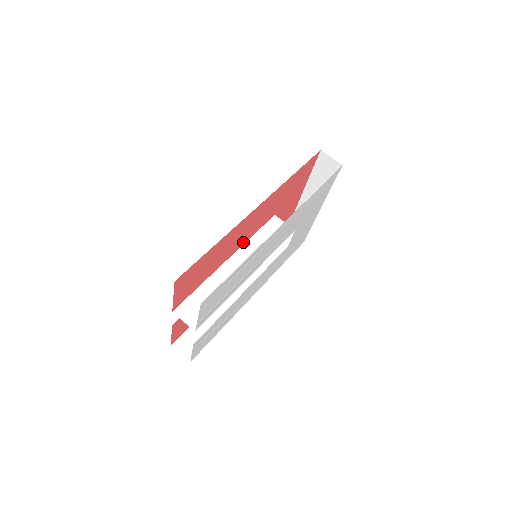
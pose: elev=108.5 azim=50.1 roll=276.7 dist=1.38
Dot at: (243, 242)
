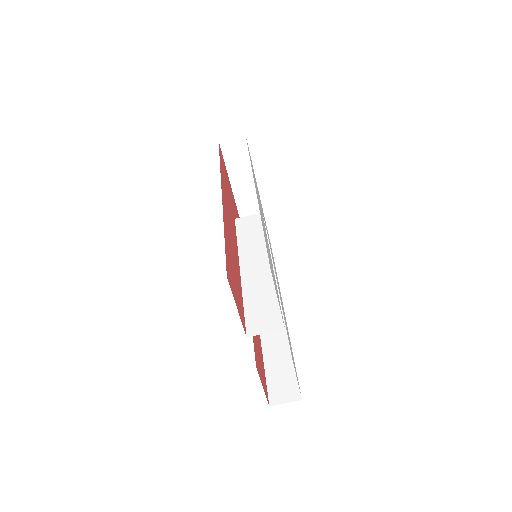
Dot at: (236, 248)
